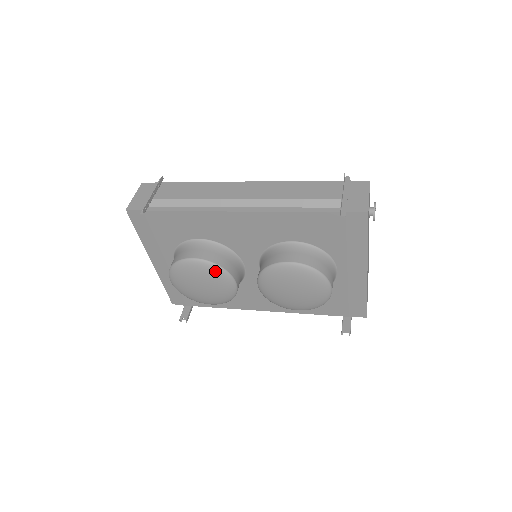
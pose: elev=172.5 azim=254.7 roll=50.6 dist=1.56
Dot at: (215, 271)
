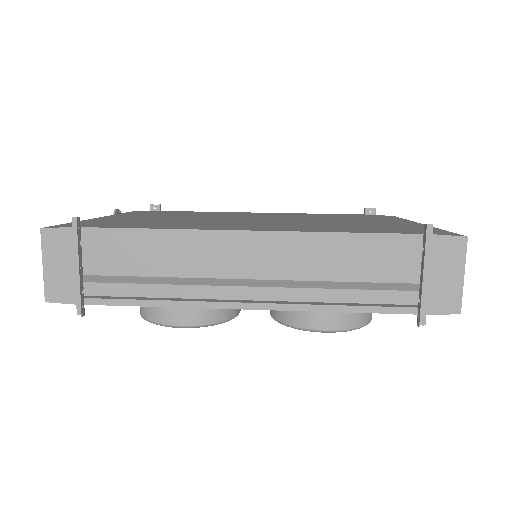
Dot at: (213, 325)
